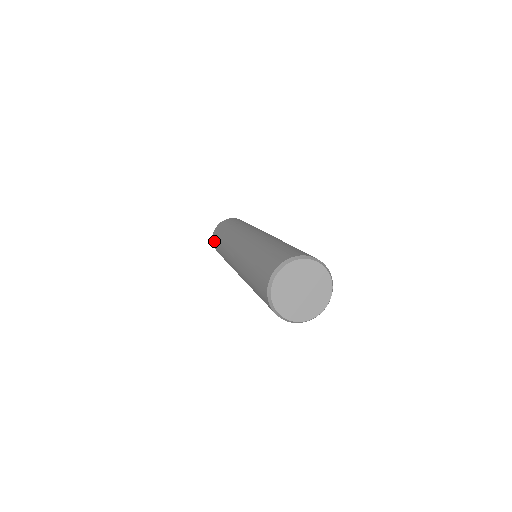
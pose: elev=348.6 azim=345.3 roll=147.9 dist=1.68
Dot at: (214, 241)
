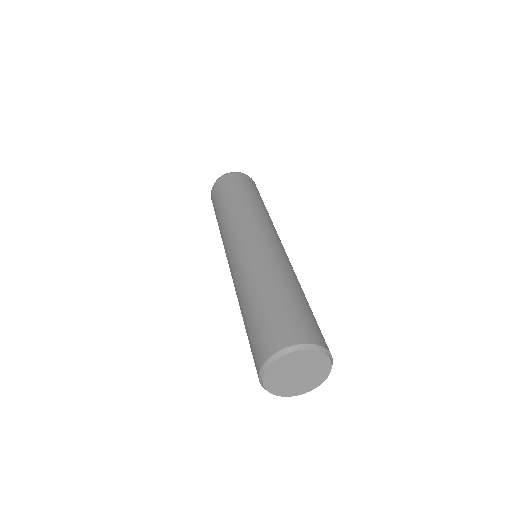
Dot at: (217, 189)
